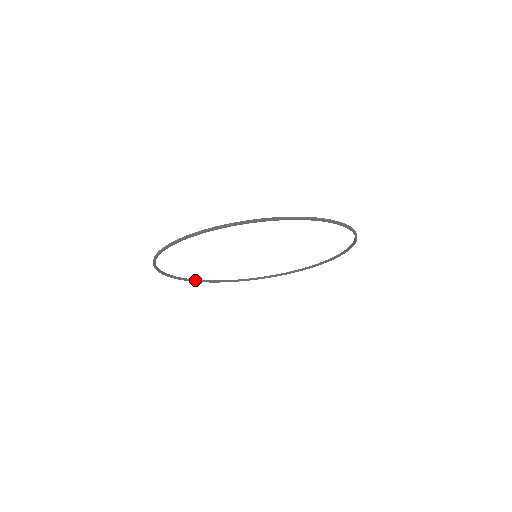
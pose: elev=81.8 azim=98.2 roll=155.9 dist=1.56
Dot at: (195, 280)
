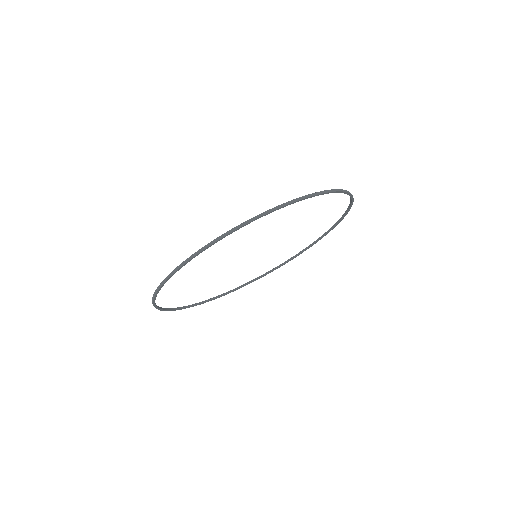
Dot at: (187, 306)
